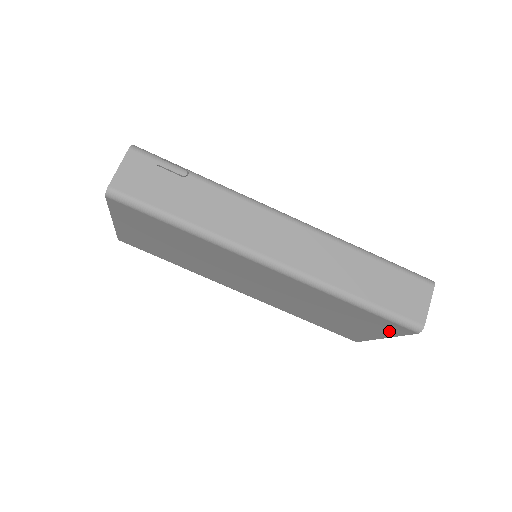
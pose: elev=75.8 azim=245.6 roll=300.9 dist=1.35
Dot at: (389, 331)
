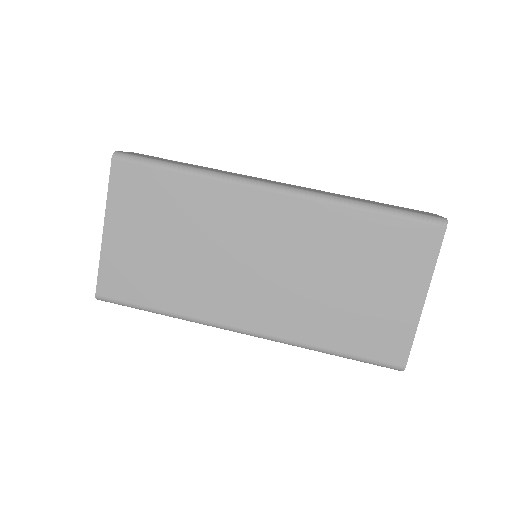
Dot at: (422, 260)
